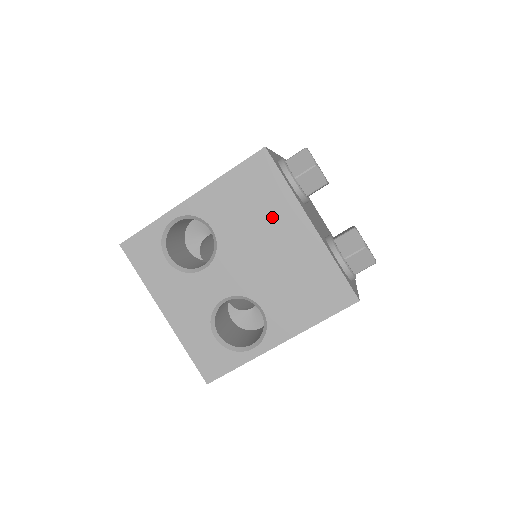
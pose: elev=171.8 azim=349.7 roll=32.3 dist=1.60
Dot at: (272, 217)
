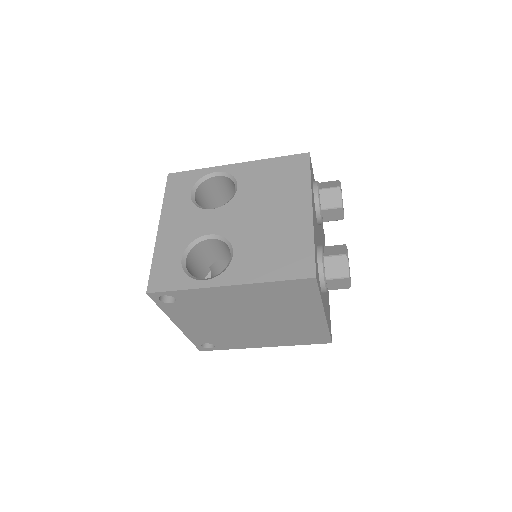
Dot at: (285, 194)
